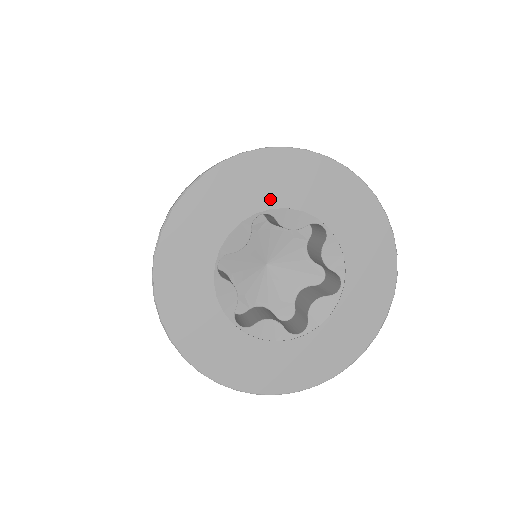
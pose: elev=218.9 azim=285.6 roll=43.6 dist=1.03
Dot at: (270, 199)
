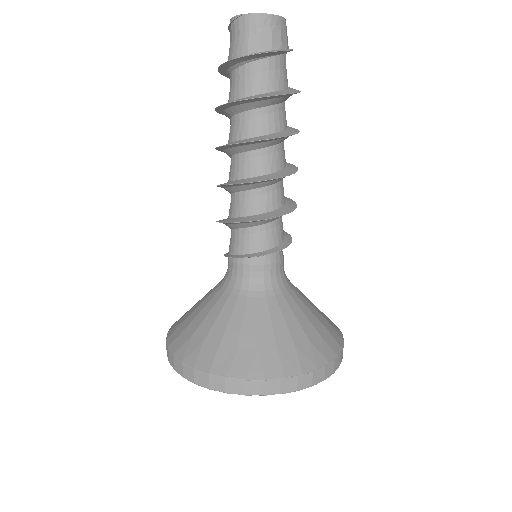
Dot at: occluded
